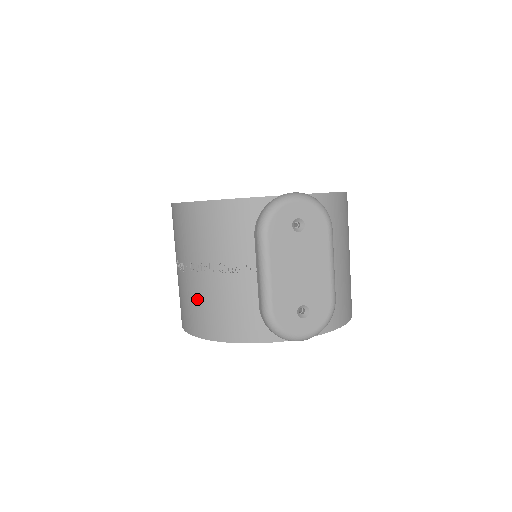
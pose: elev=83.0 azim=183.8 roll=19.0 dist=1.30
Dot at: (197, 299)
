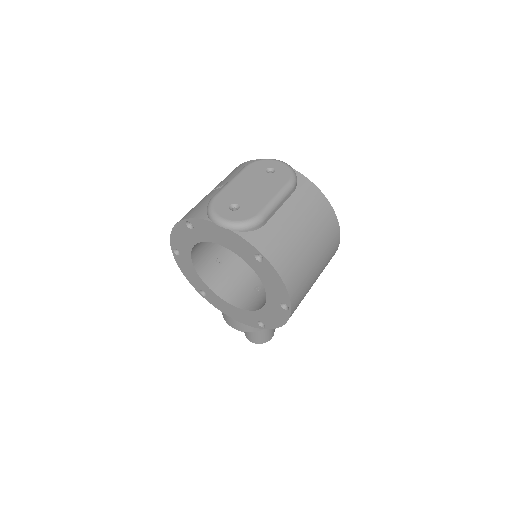
Dot at: occluded
